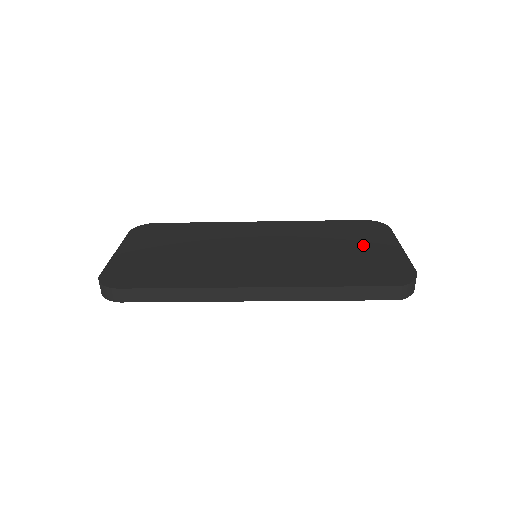
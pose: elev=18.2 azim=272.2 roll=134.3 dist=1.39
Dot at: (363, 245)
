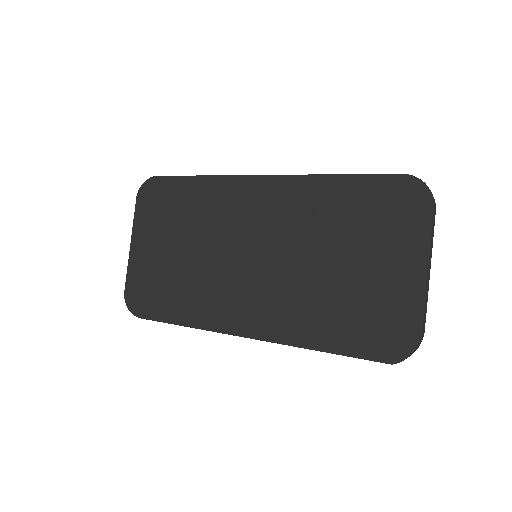
Dot at: (377, 257)
